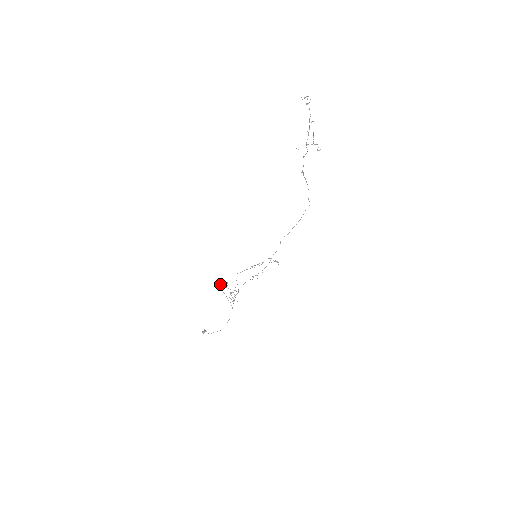
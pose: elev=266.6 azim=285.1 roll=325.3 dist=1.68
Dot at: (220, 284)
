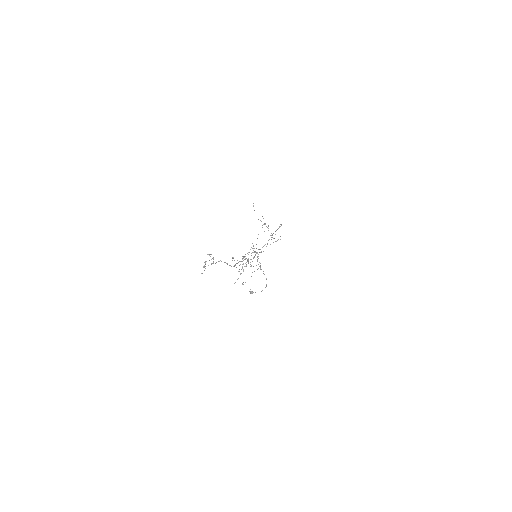
Dot at: occluded
